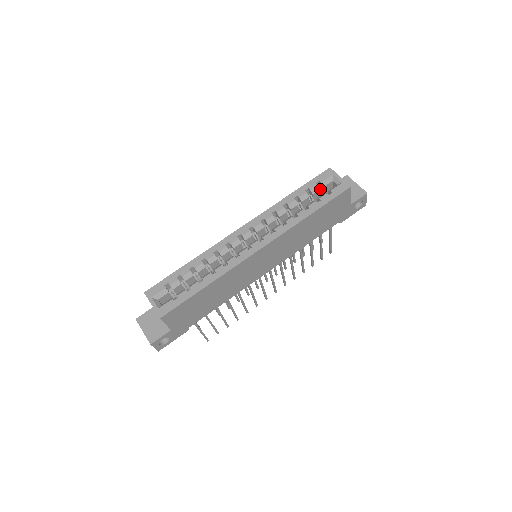
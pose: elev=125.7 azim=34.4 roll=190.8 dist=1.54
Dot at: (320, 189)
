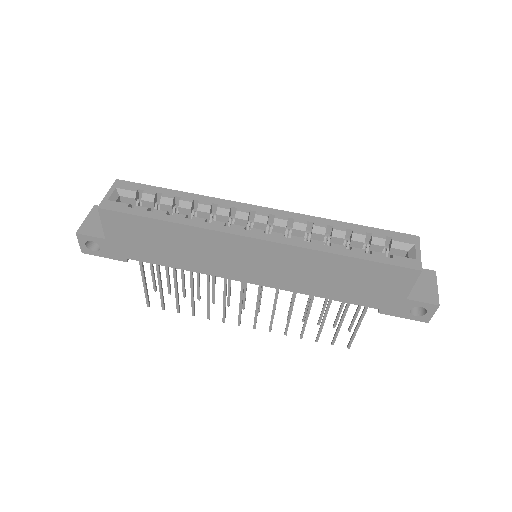
Dot at: occluded
